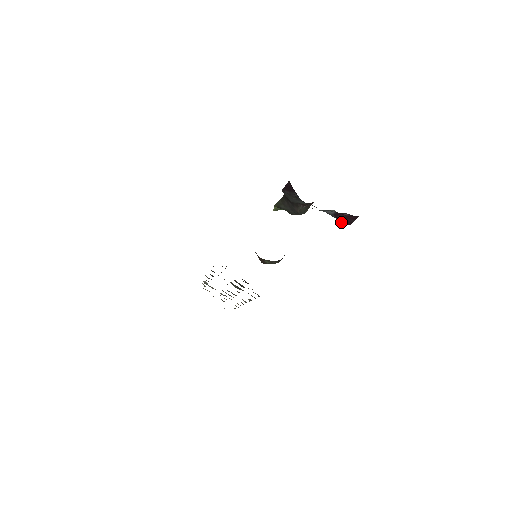
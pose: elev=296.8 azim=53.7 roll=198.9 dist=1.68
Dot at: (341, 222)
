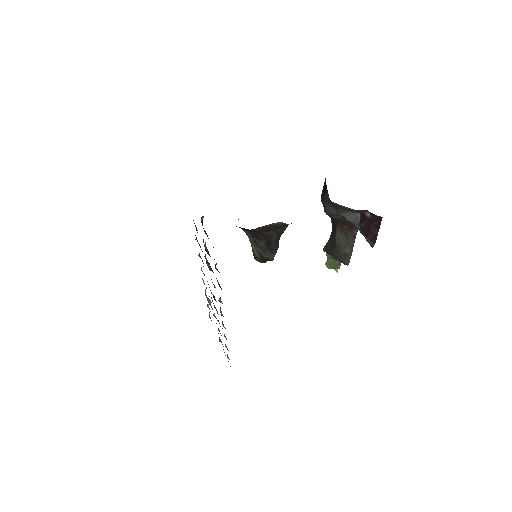
Dot at: (368, 242)
